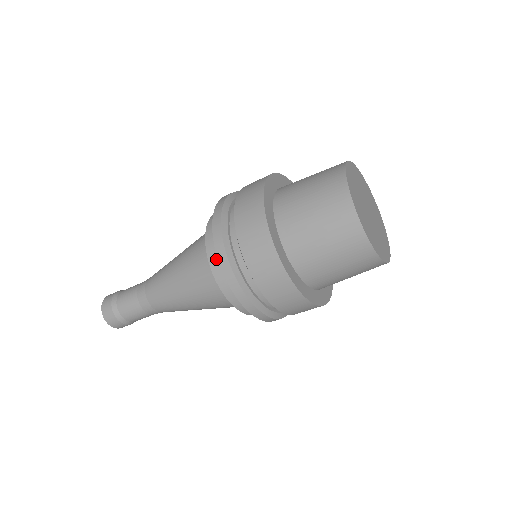
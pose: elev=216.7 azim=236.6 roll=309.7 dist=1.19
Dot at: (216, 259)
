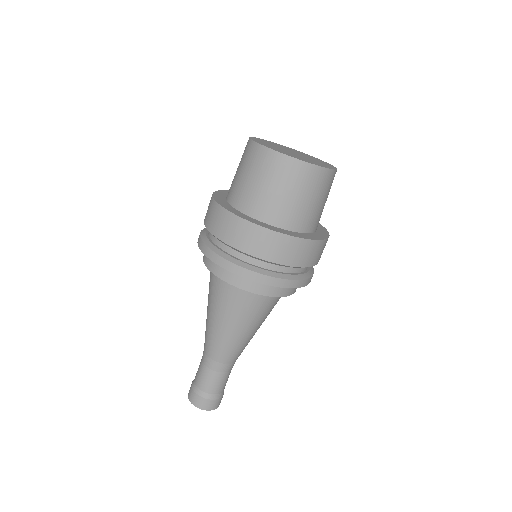
Dot at: (210, 262)
